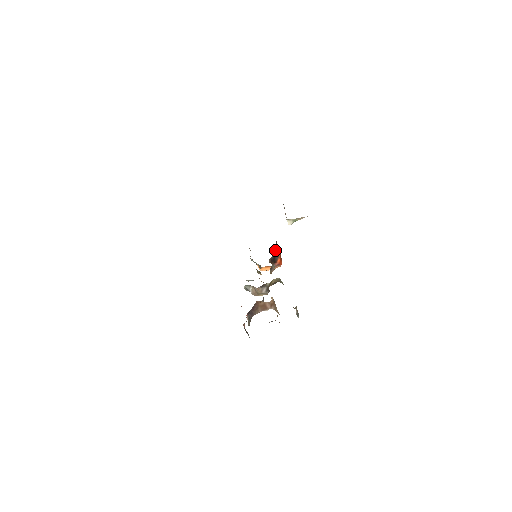
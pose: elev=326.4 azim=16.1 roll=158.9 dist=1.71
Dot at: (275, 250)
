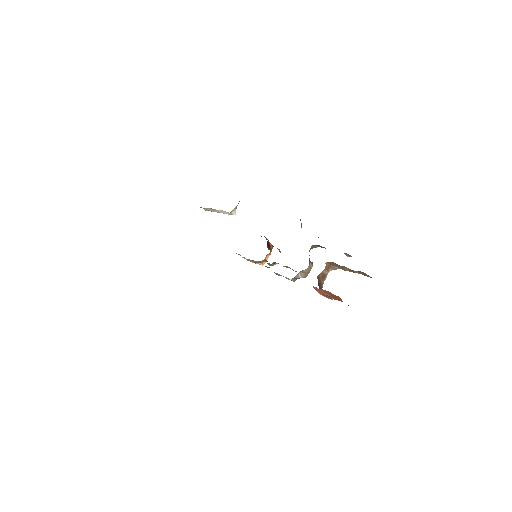
Dot at: occluded
